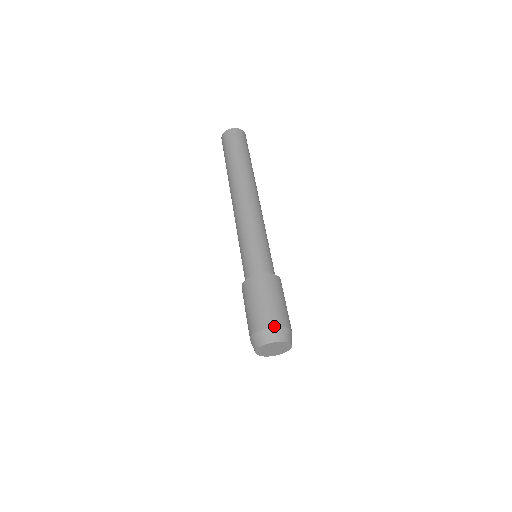
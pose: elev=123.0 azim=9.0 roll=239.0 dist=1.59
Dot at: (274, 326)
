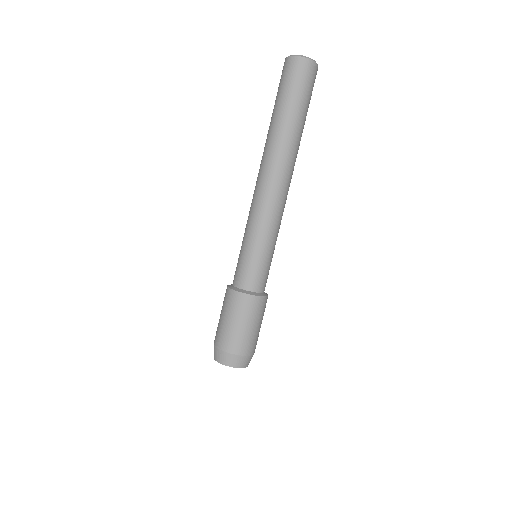
Dot at: (242, 355)
